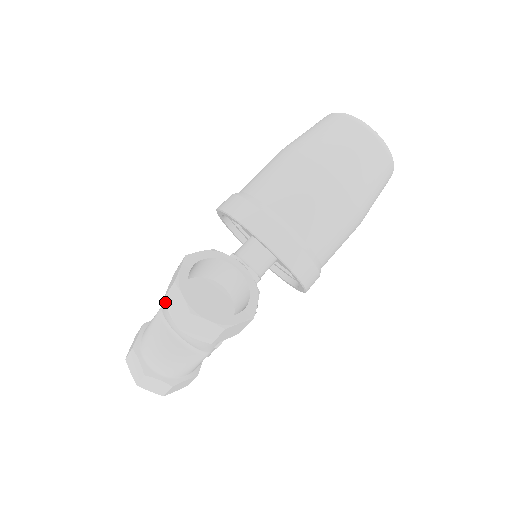
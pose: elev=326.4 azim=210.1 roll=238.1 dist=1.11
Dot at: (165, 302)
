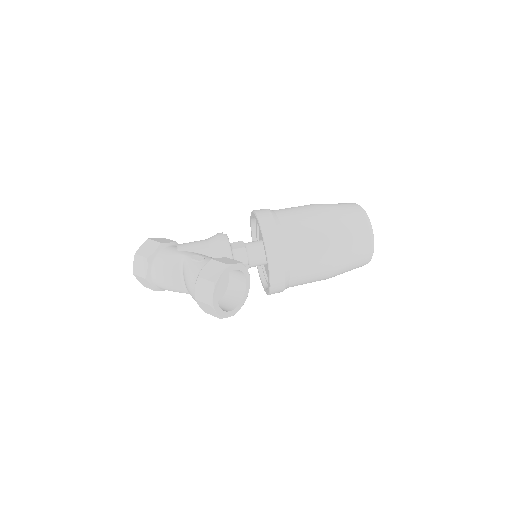
Dot at: (198, 279)
